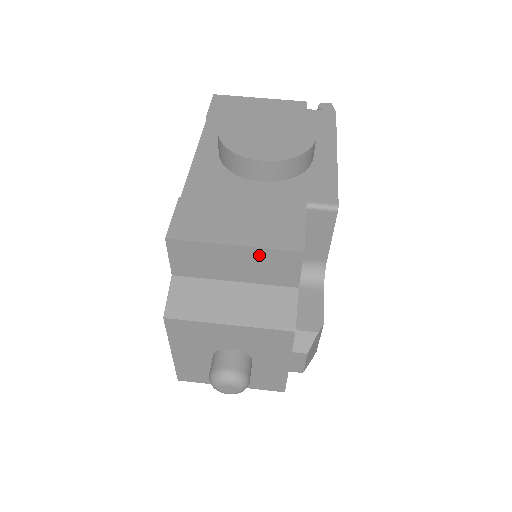
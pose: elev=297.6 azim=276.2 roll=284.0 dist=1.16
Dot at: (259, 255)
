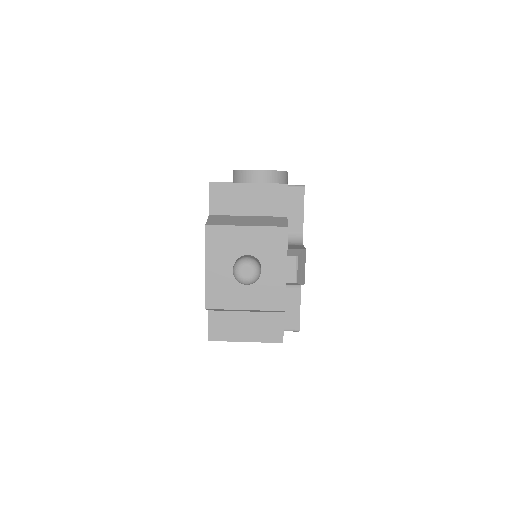
Dot at: (263, 190)
